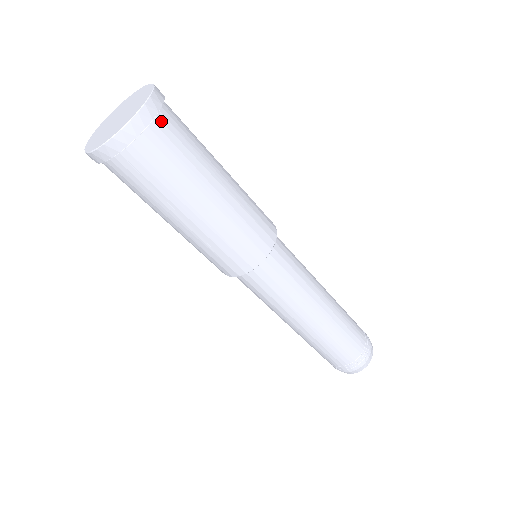
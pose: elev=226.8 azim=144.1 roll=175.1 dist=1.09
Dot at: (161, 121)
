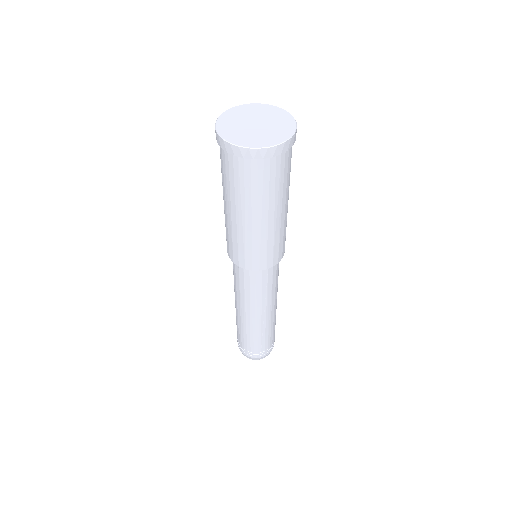
Dot at: (289, 151)
